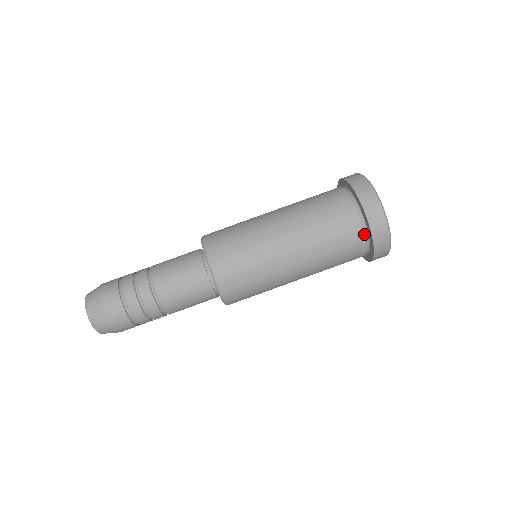
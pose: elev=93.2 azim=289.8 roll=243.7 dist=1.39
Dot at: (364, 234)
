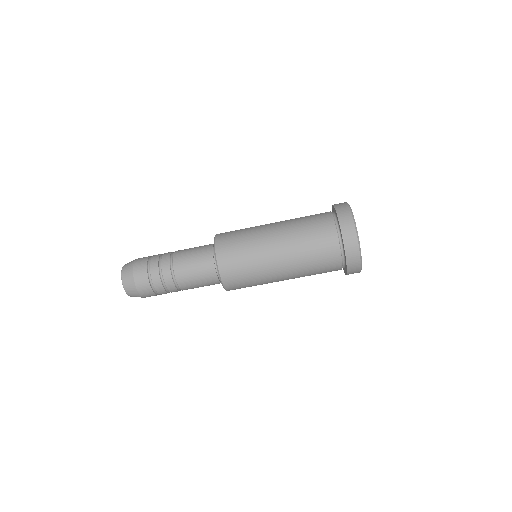
Dot at: occluded
